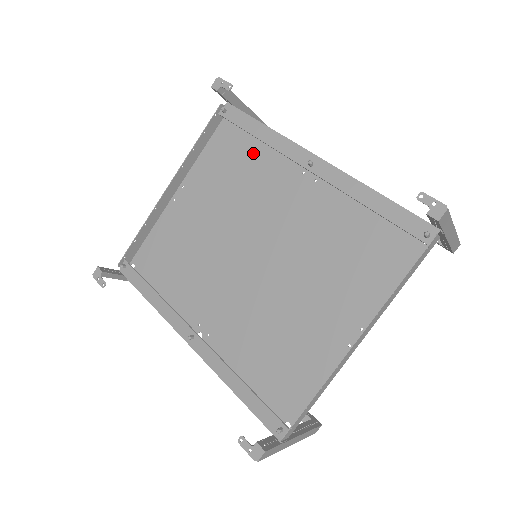
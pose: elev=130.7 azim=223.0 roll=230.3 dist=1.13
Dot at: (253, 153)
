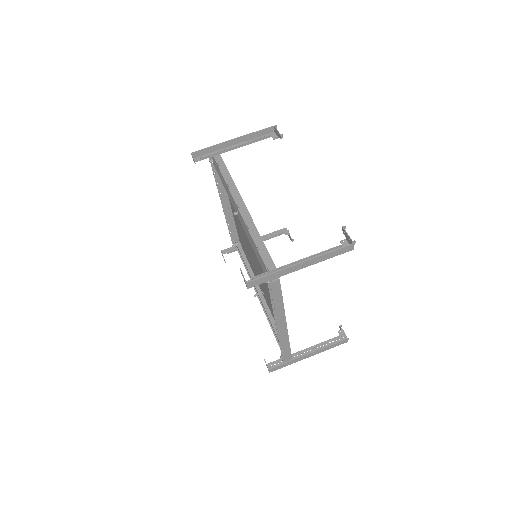
Dot at: occluded
